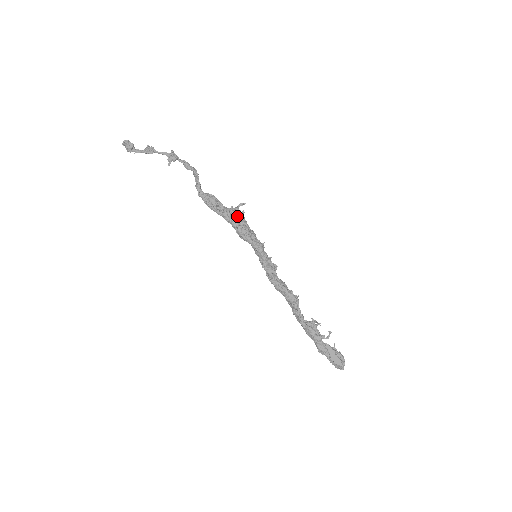
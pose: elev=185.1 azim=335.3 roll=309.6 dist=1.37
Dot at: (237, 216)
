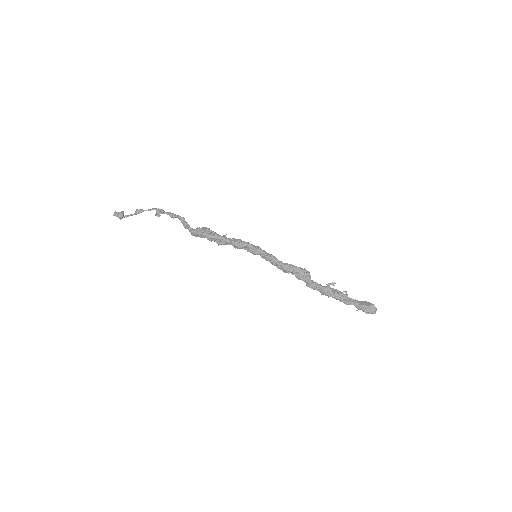
Dot at: occluded
